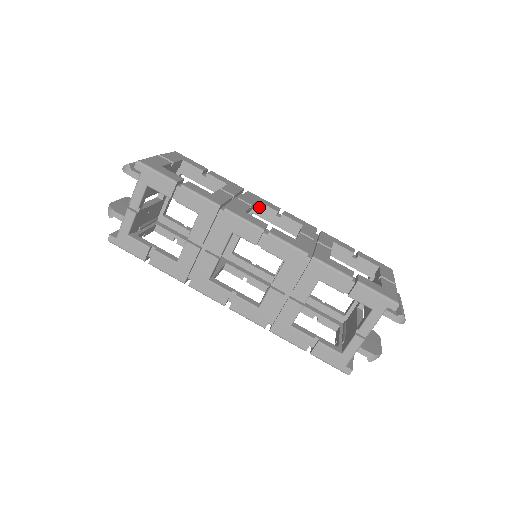
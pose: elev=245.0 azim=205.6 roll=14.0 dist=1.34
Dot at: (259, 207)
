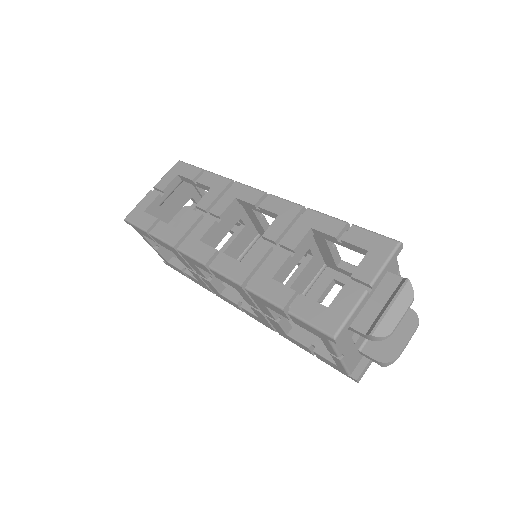
Dot at: (241, 203)
